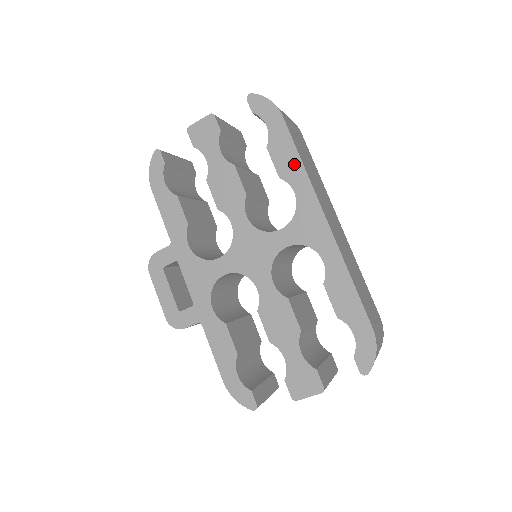
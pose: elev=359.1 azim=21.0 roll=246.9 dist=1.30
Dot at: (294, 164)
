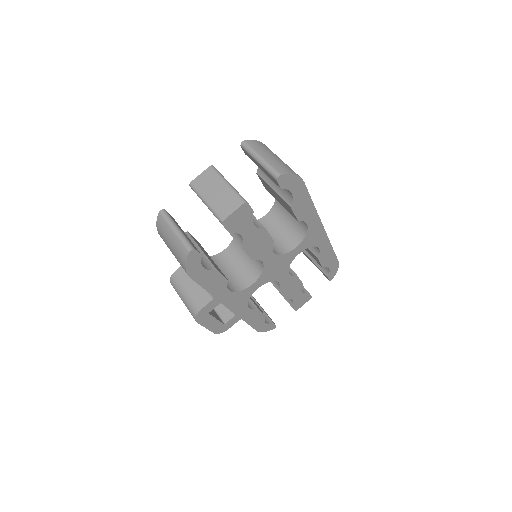
Dot at: (309, 209)
